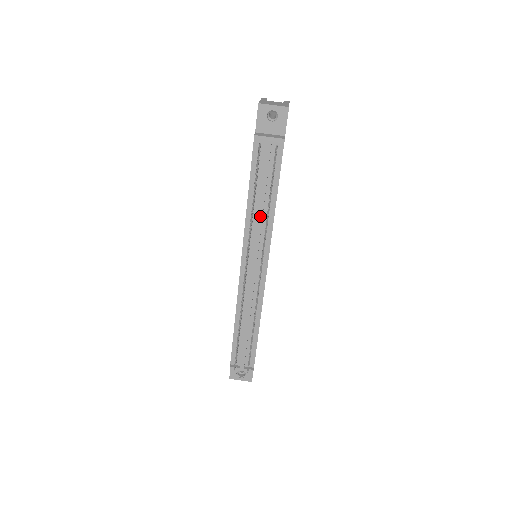
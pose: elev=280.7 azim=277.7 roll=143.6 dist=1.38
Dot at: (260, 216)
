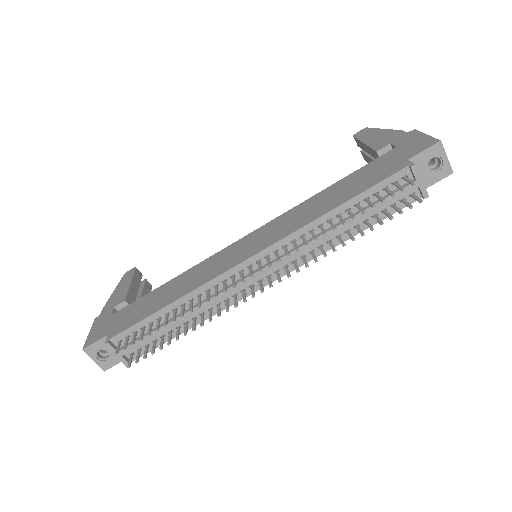
Dot at: (328, 235)
